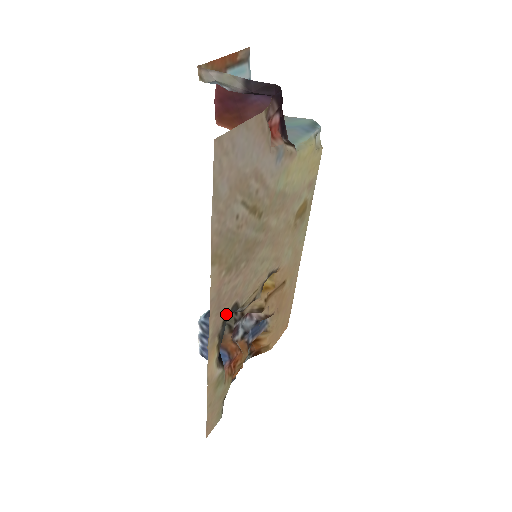
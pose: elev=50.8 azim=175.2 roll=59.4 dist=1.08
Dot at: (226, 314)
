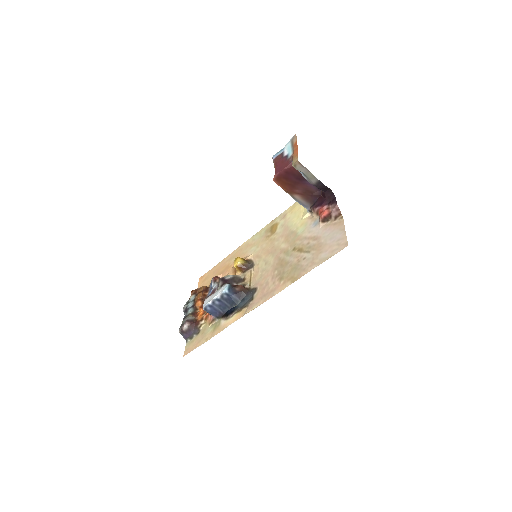
Dot at: (255, 295)
